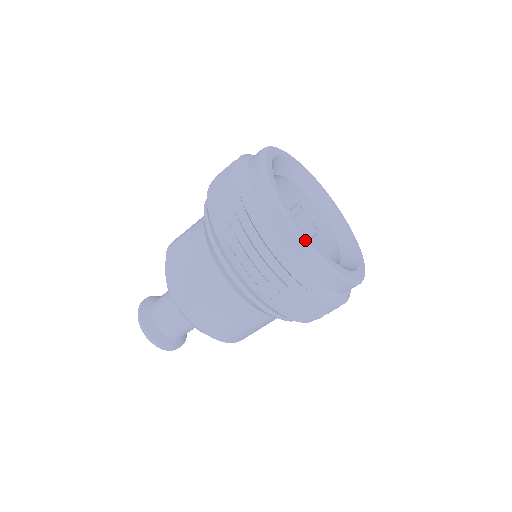
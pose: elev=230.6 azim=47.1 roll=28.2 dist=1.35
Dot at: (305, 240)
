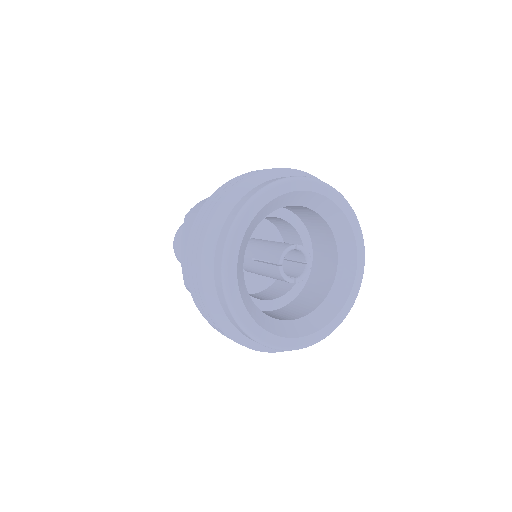
Dot at: (243, 327)
